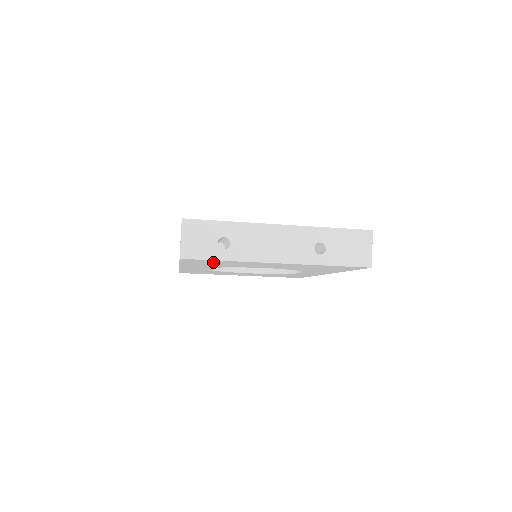
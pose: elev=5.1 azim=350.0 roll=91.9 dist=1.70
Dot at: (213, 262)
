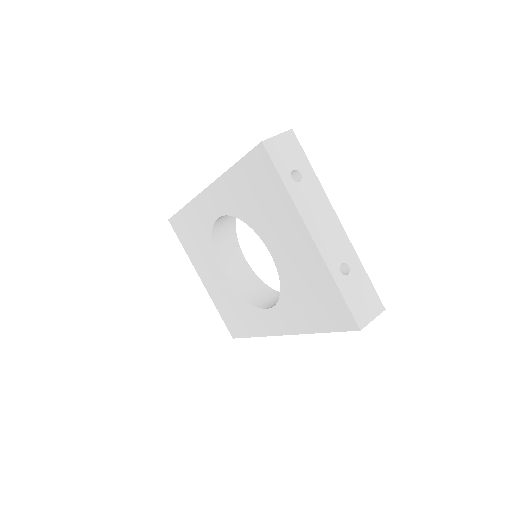
Dot at: (265, 185)
